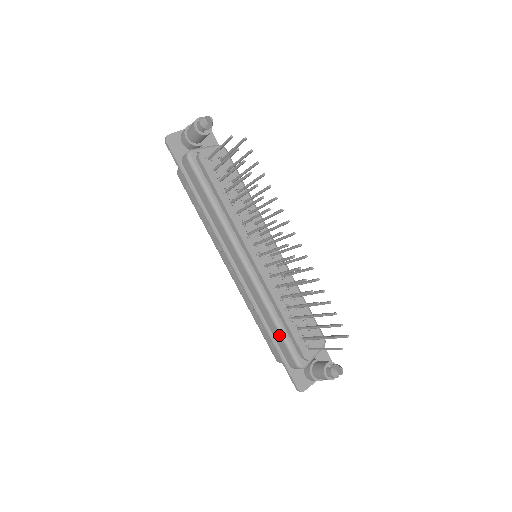
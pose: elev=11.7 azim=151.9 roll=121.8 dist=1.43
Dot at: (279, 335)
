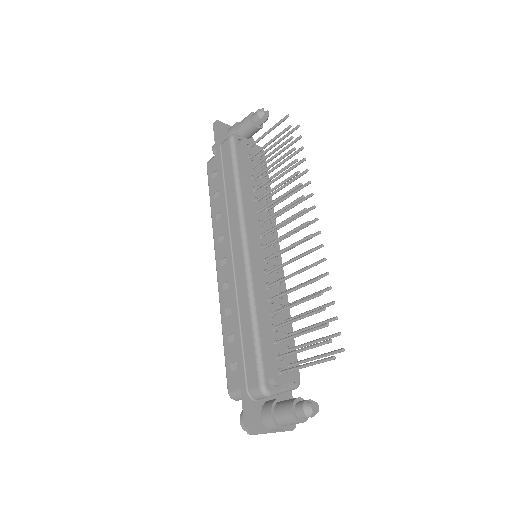
Dot at: (252, 340)
